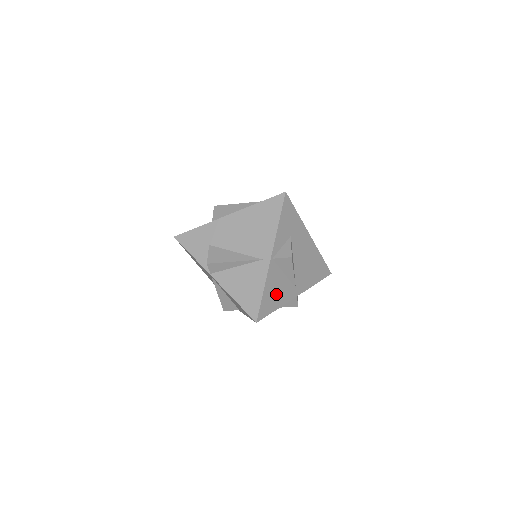
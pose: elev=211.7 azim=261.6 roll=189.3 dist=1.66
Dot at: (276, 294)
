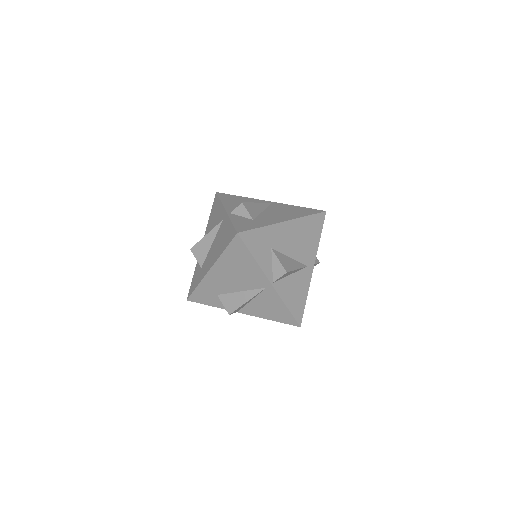
Dot at: (297, 293)
